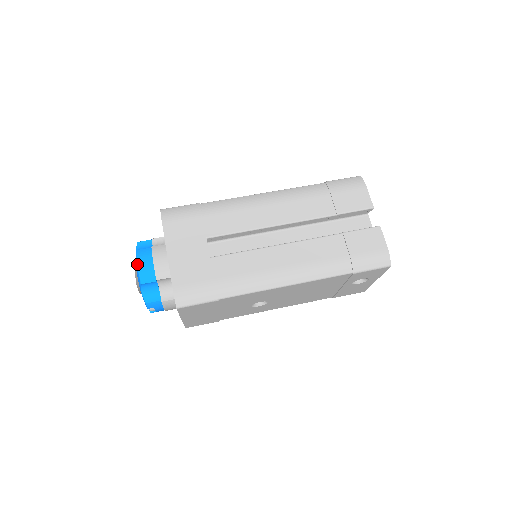
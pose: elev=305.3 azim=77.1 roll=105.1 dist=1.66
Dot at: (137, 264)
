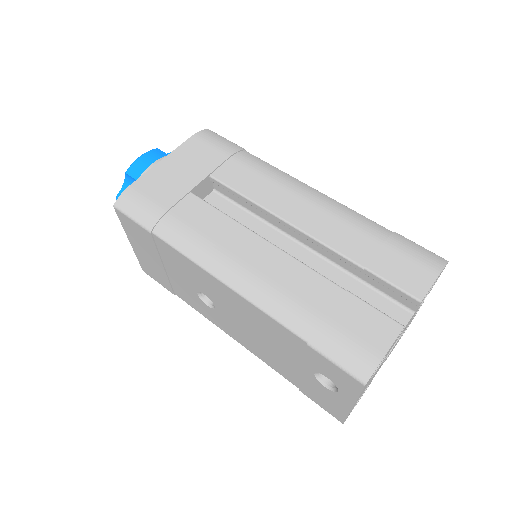
Dot at: (141, 155)
